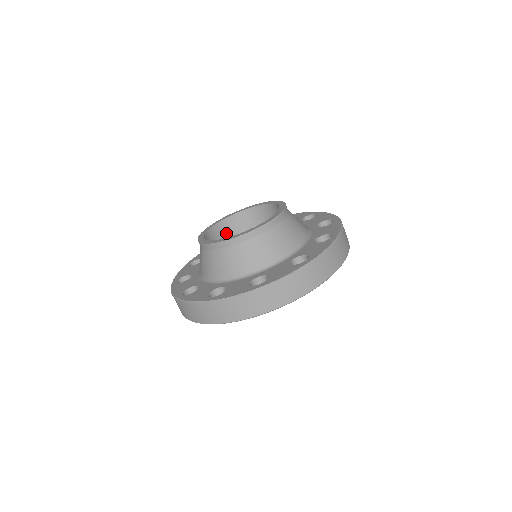
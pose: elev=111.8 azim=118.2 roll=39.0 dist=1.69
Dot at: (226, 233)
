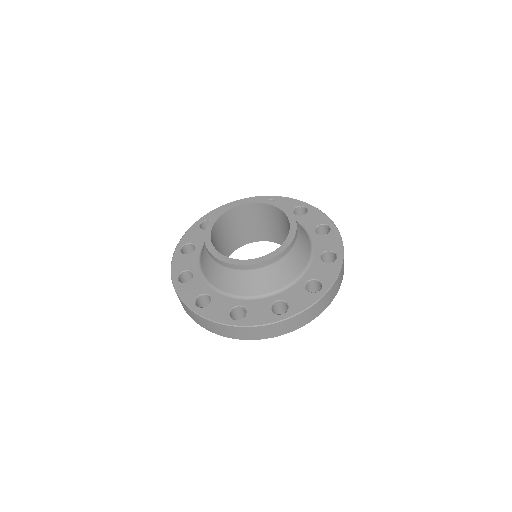
Dot at: (239, 216)
